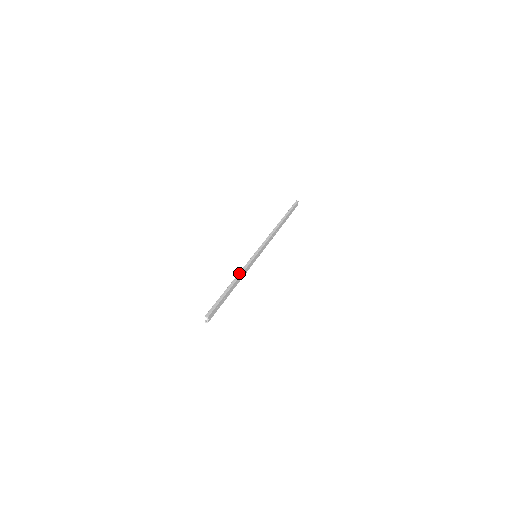
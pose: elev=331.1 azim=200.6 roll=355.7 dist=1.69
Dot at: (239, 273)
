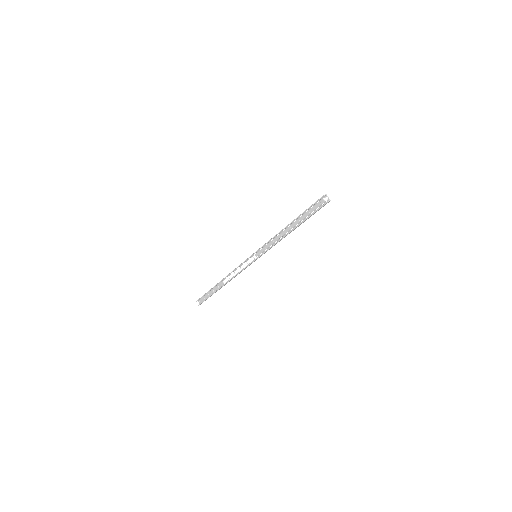
Dot at: (276, 235)
